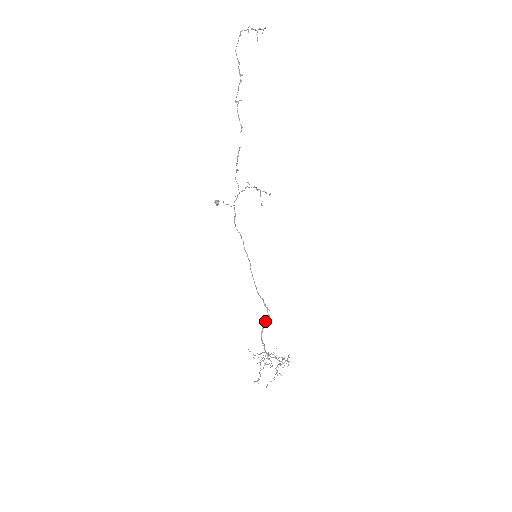
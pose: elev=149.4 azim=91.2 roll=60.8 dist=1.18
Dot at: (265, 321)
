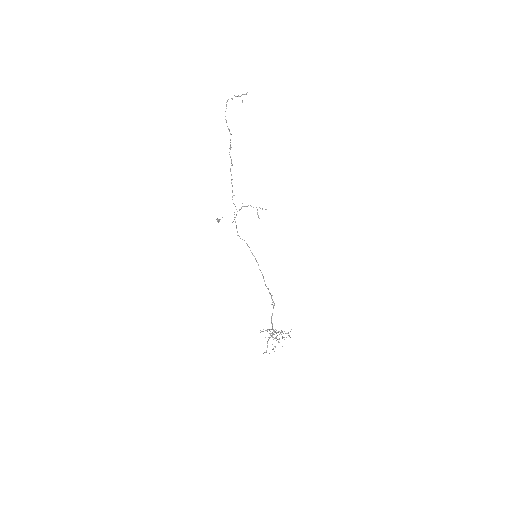
Dot at: (273, 306)
